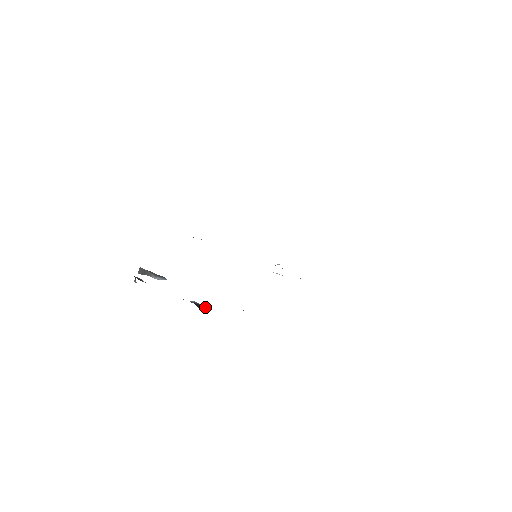
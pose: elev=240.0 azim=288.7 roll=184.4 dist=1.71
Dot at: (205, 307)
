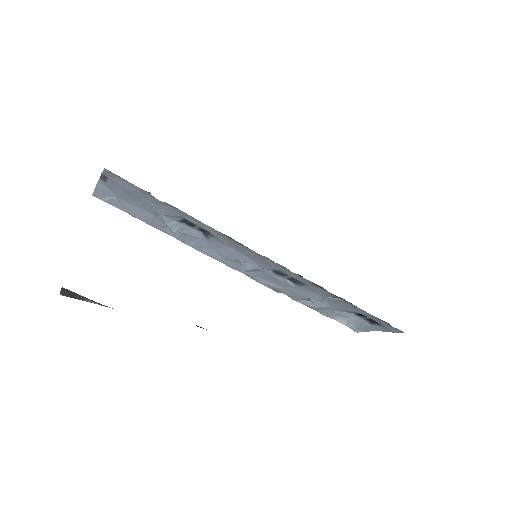
Dot at: occluded
